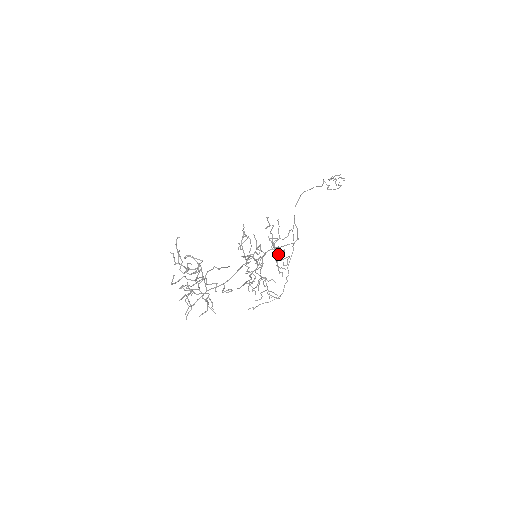
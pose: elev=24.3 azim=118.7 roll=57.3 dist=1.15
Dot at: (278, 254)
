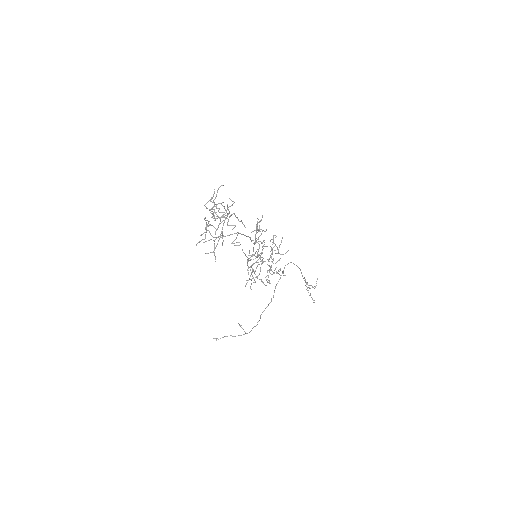
Dot at: (271, 266)
